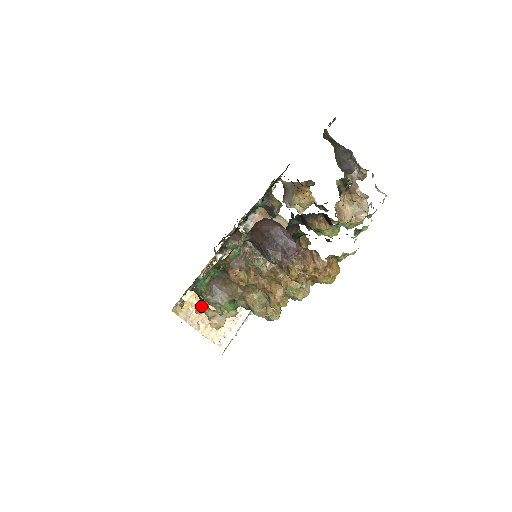
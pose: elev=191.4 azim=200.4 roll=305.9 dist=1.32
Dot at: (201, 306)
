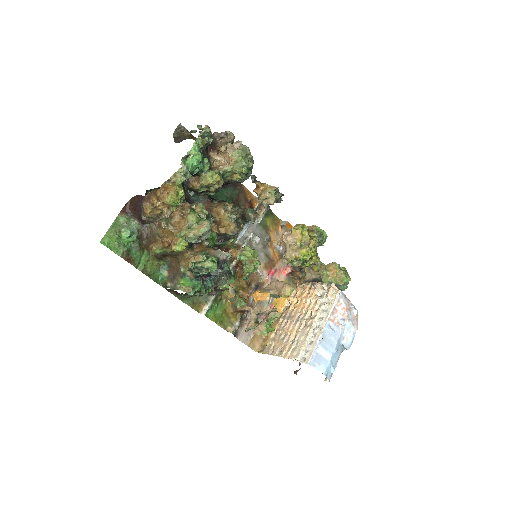
Dot at: (248, 324)
